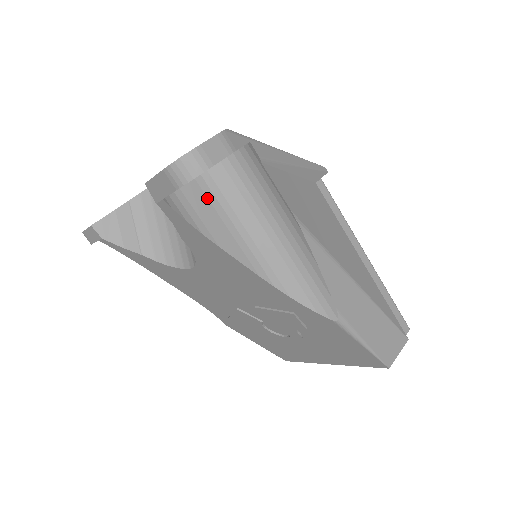
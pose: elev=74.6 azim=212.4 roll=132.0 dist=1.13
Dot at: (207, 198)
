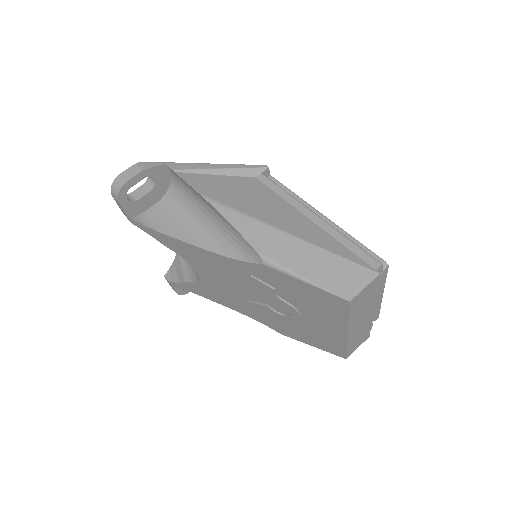
Dot at: (164, 211)
